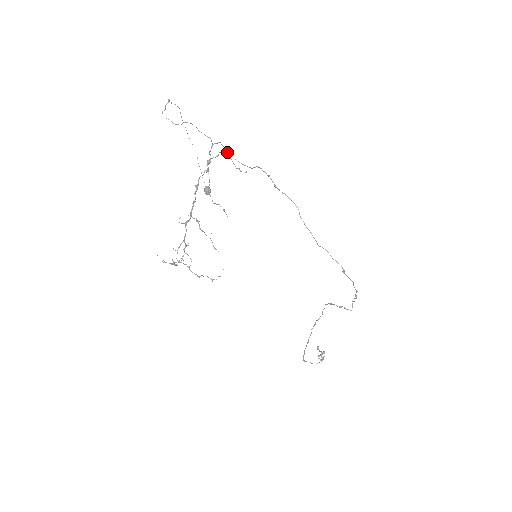
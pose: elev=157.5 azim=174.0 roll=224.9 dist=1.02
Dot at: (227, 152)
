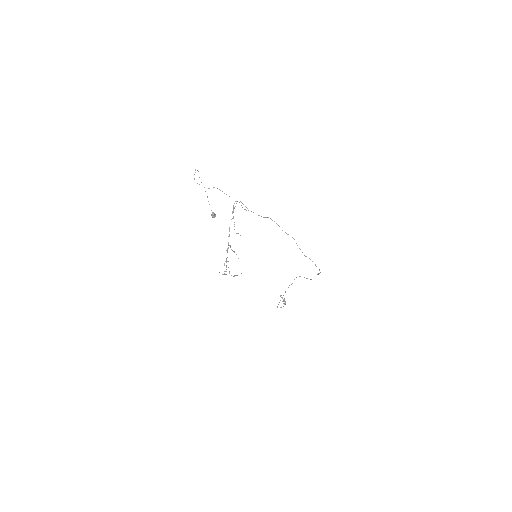
Dot at: occluded
